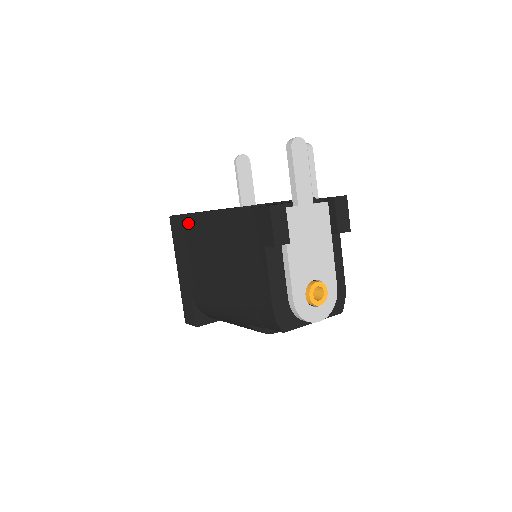
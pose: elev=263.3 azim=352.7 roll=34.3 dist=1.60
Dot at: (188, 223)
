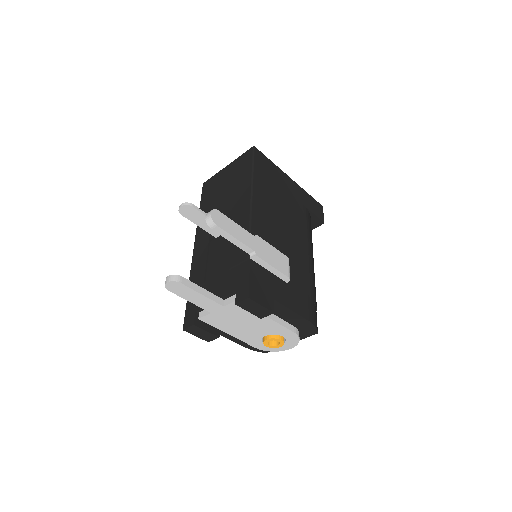
Dot at: occluded
